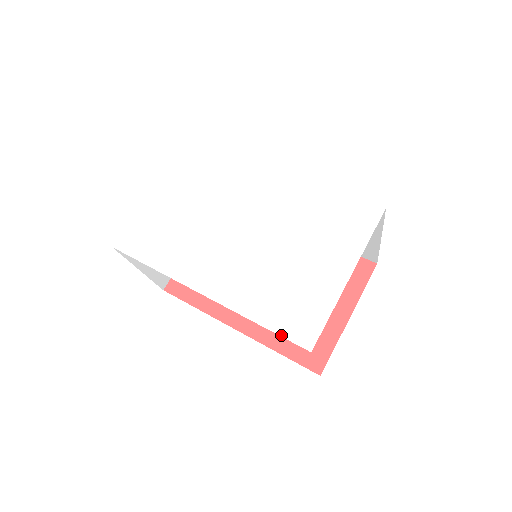
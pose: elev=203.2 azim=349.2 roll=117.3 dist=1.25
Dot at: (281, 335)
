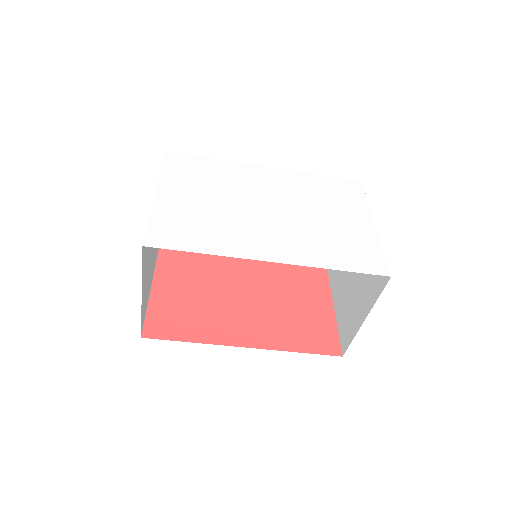
Dot at: (361, 272)
